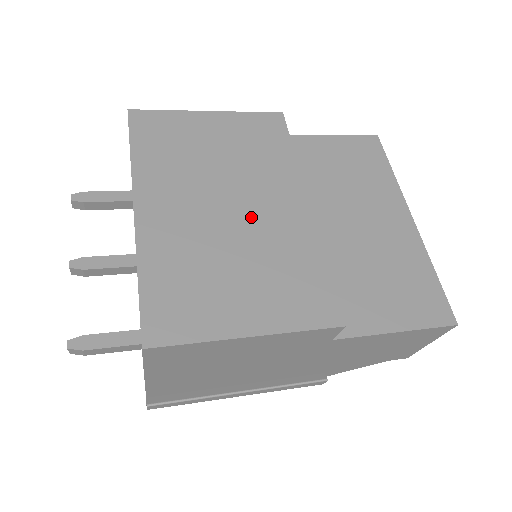
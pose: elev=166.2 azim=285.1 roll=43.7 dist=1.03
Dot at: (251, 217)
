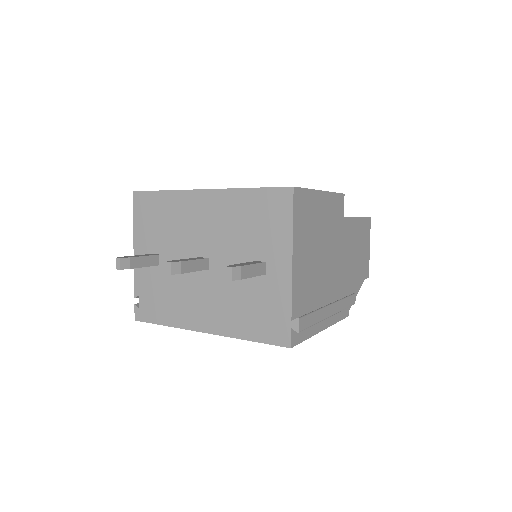
Dot at: occluded
